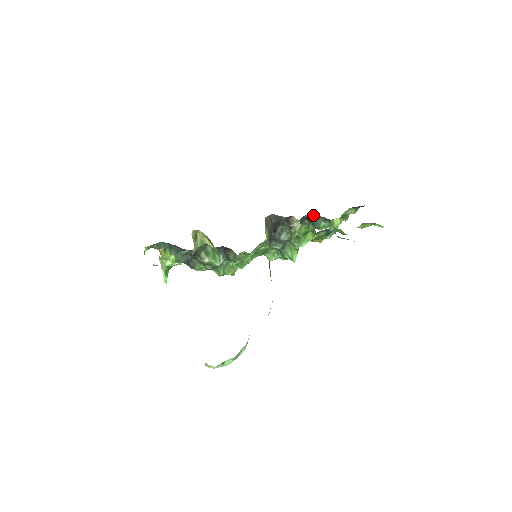
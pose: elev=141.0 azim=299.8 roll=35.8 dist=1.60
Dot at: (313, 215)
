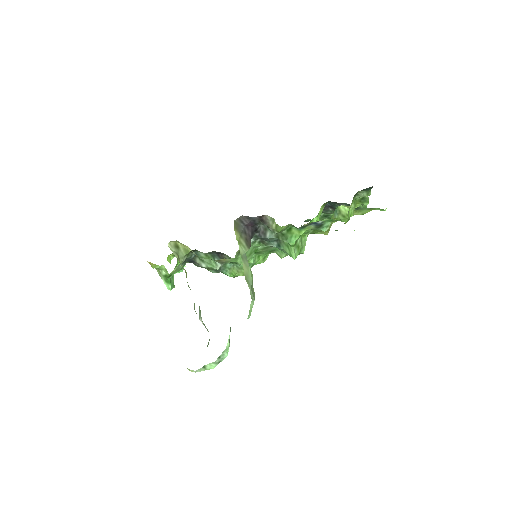
Dot at: (333, 202)
